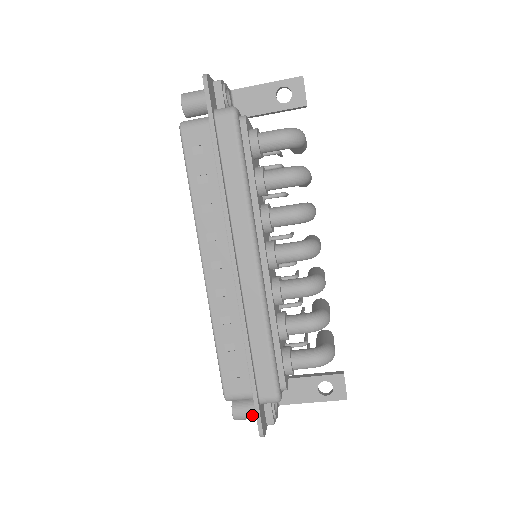
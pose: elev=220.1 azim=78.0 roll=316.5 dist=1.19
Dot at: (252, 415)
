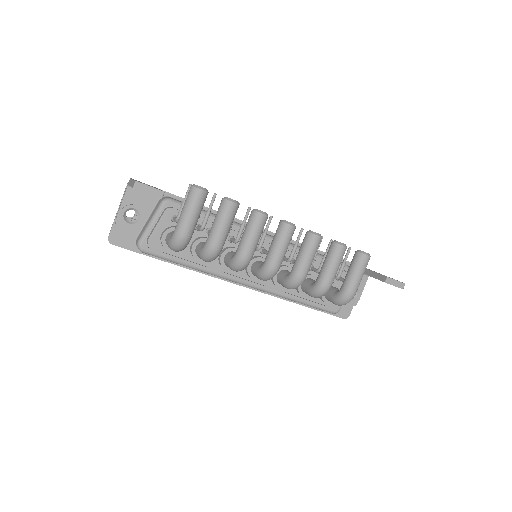
Dot at: occluded
